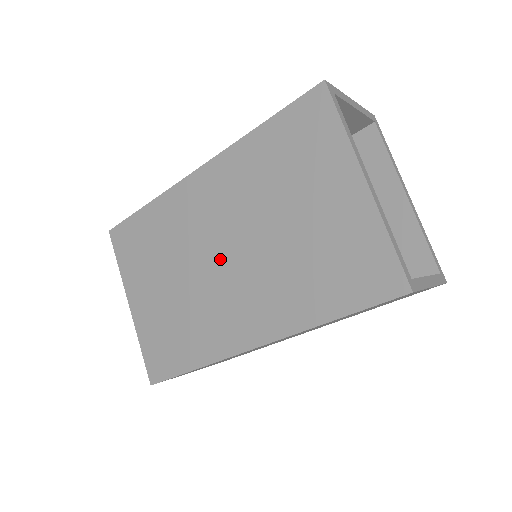
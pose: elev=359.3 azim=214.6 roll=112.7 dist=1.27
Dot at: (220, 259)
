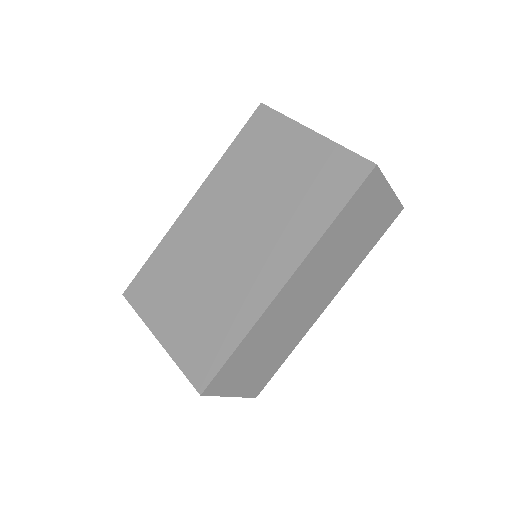
Dot at: (230, 244)
